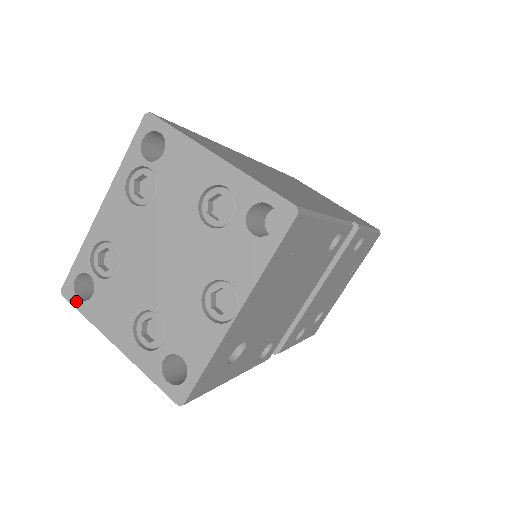
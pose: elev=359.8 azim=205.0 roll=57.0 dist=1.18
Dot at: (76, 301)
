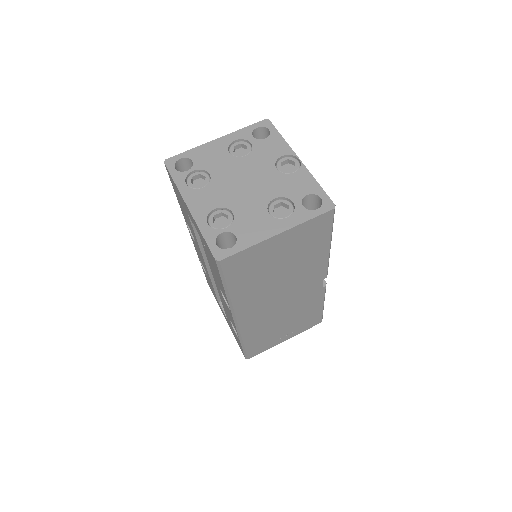
Dot at: (231, 251)
